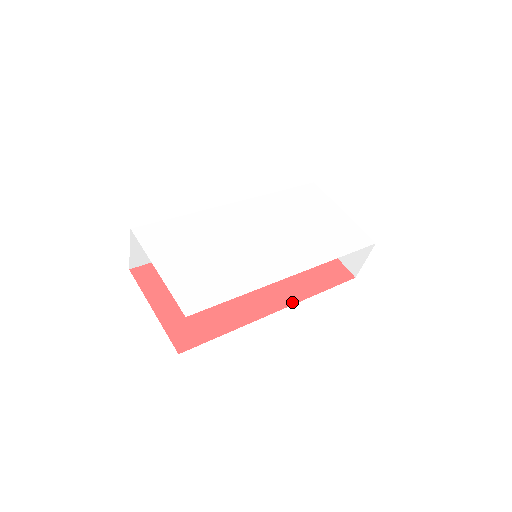
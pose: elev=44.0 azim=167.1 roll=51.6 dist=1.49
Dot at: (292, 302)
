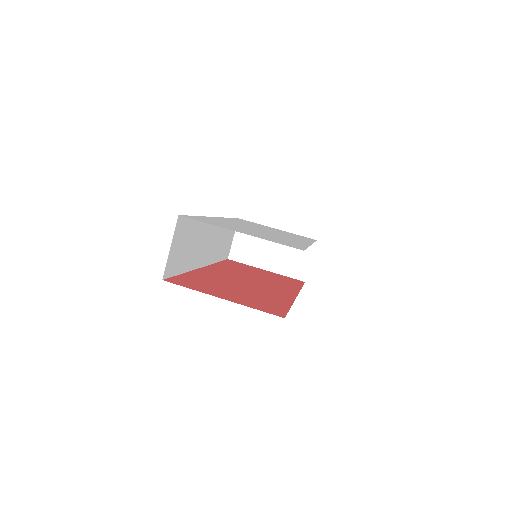
Dot at: (296, 292)
